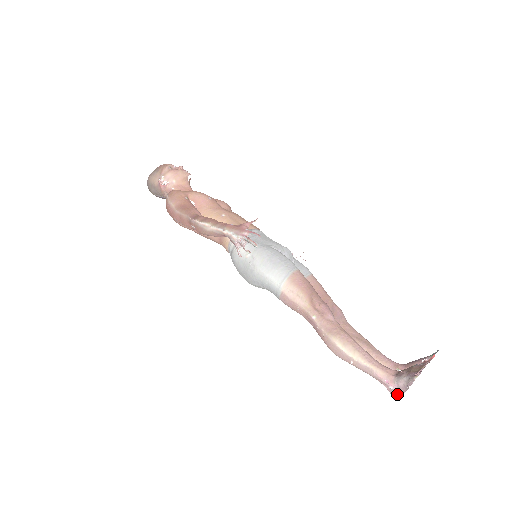
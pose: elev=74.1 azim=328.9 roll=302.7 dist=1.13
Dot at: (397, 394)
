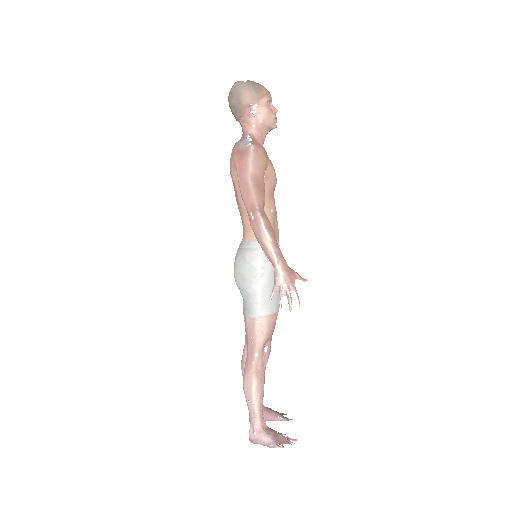
Dot at: (254, 439)
